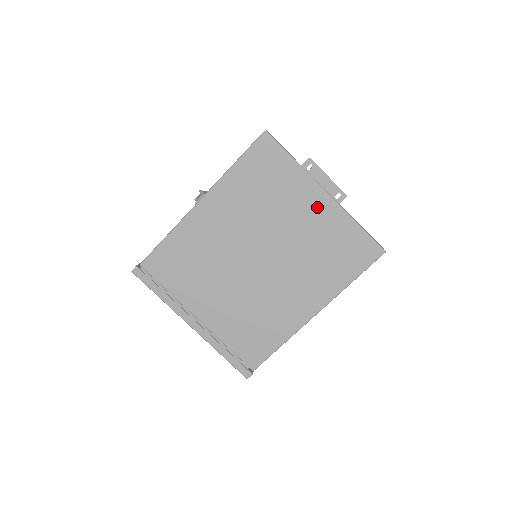
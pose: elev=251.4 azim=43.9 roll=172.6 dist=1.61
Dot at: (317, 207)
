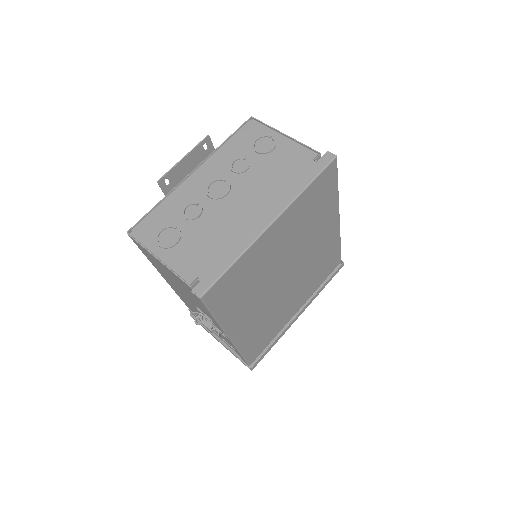
Dot at: (279, 231)
